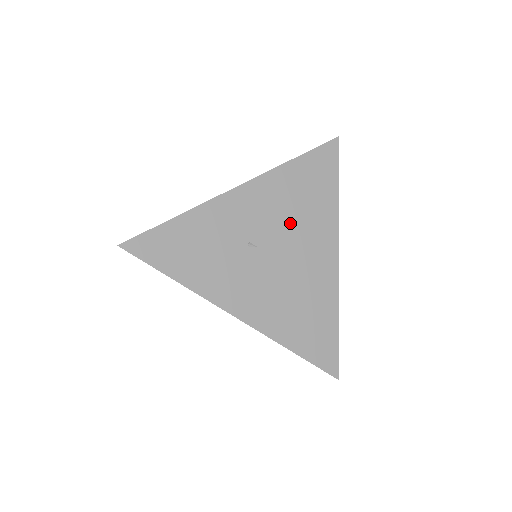
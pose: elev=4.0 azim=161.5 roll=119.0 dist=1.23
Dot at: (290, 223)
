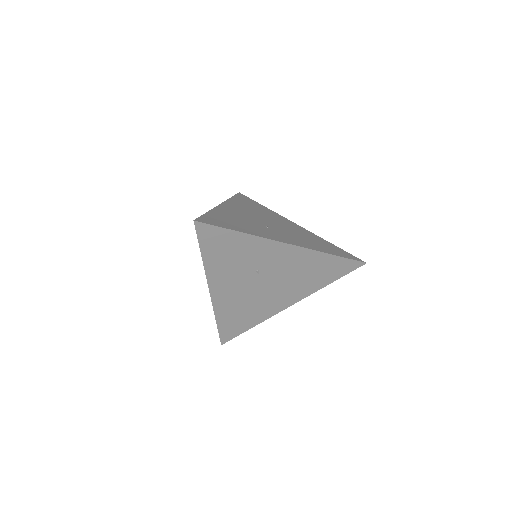
Dot at: (289, 278)
